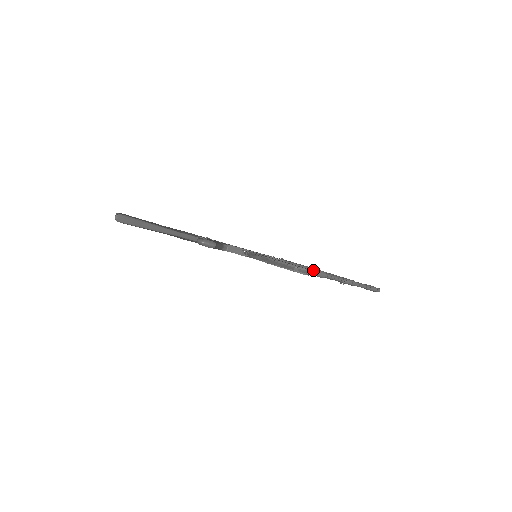
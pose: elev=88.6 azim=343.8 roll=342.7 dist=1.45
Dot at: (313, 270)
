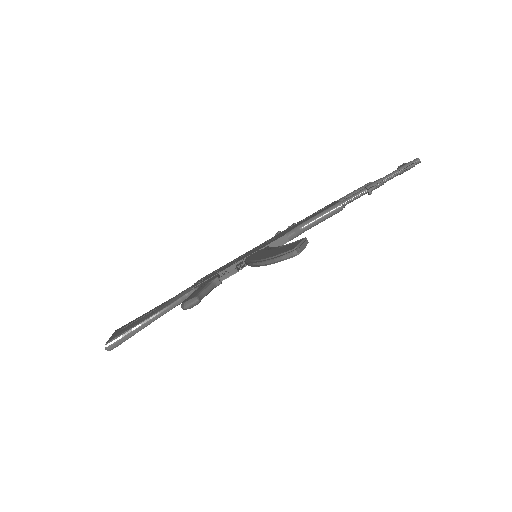
Dot at: (324, 213)
